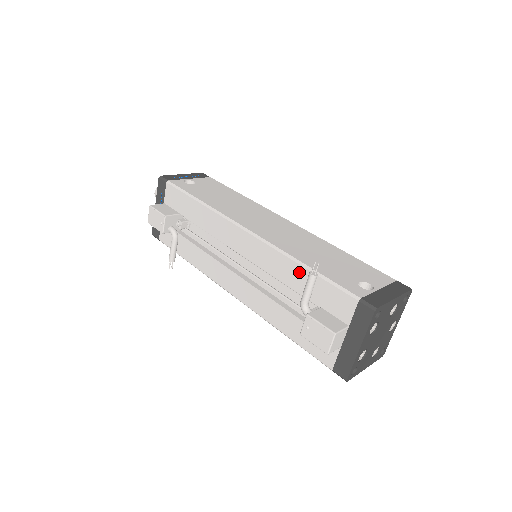
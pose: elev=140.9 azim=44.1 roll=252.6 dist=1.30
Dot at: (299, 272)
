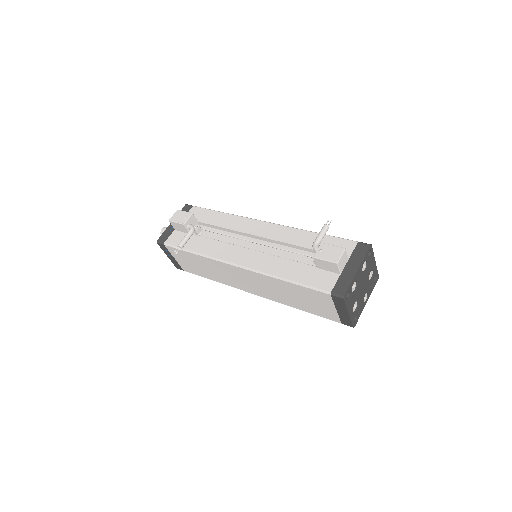
Dot at: (309, 236)
